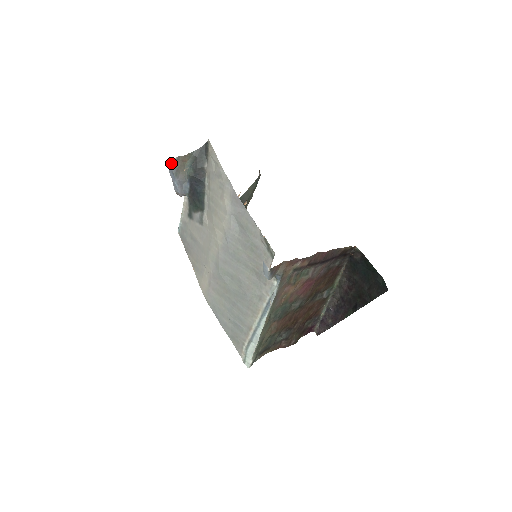
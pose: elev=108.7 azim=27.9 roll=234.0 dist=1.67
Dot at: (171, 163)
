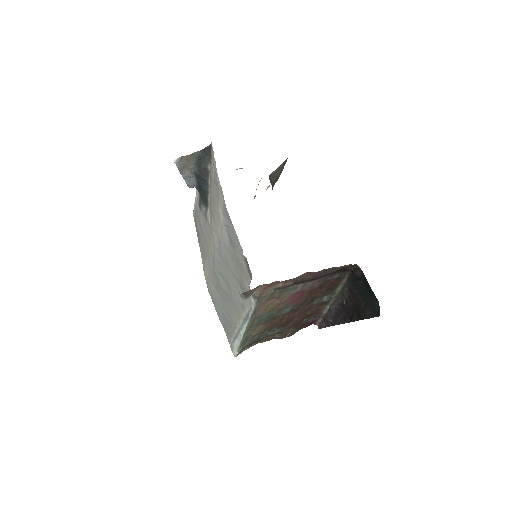
Dot at: (175, 162)
